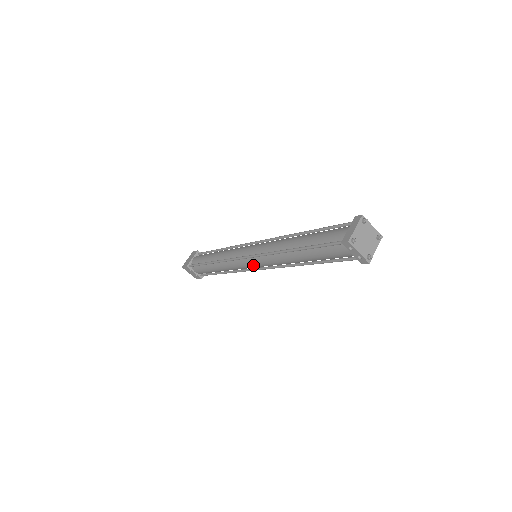
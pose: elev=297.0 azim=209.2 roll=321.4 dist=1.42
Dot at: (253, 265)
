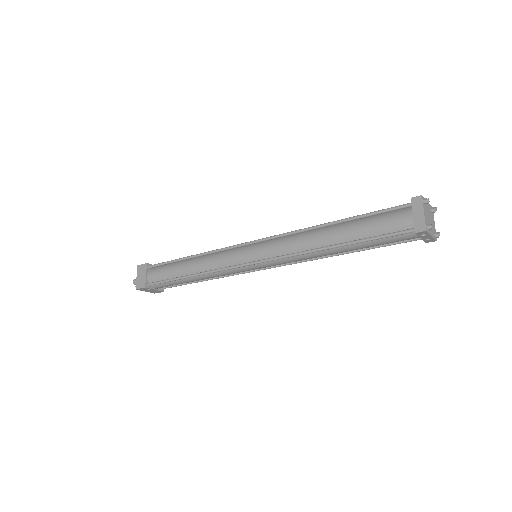
Dot at: (260, 268)
